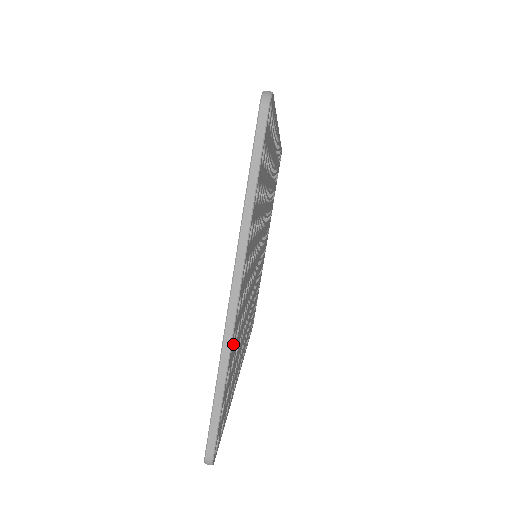
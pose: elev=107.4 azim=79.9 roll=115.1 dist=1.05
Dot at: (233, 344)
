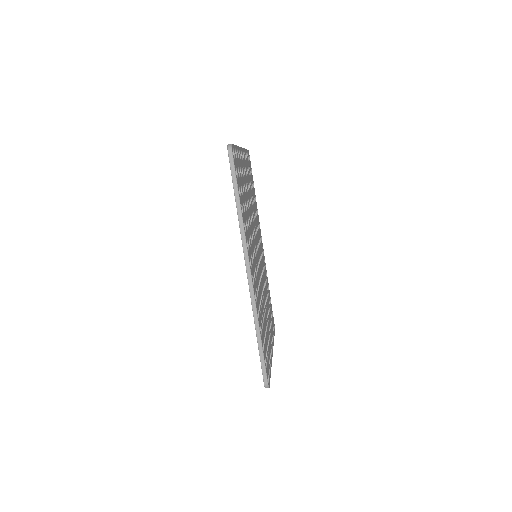
Dot at: (272, 336)
